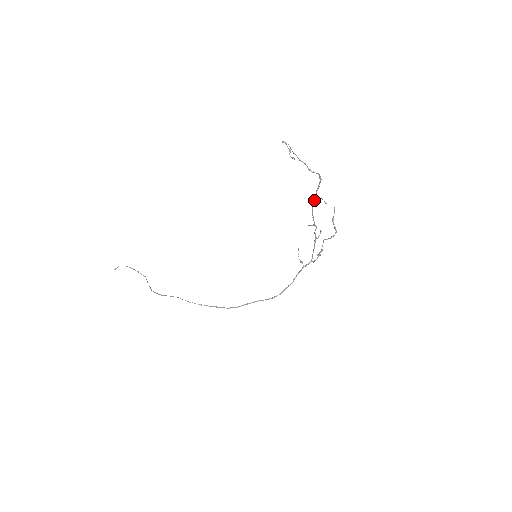
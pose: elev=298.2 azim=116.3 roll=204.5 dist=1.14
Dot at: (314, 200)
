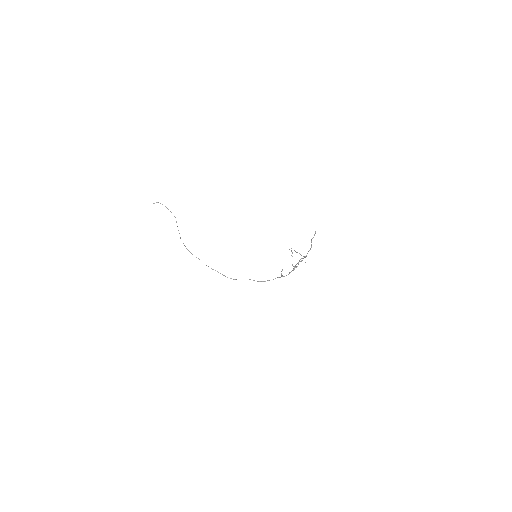
Dot at: occluded
